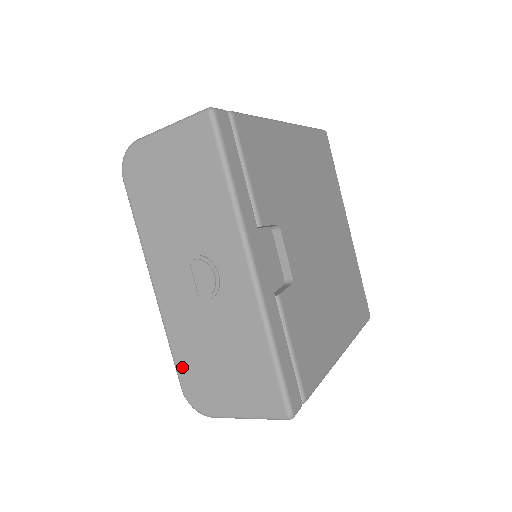
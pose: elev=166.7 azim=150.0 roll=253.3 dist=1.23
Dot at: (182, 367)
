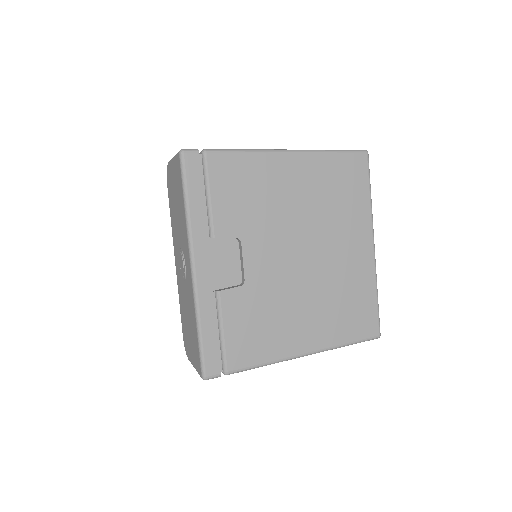
Dot at: (182, 320)
